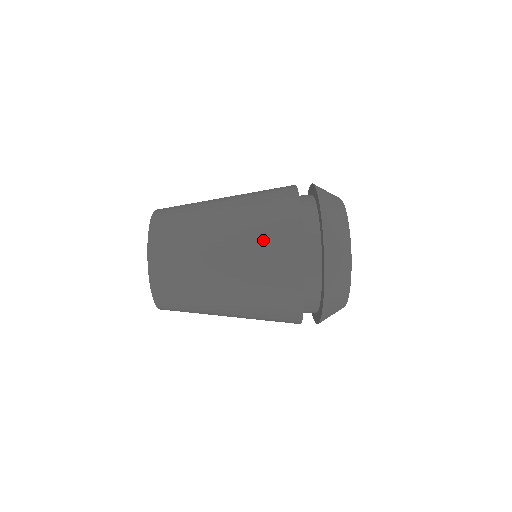
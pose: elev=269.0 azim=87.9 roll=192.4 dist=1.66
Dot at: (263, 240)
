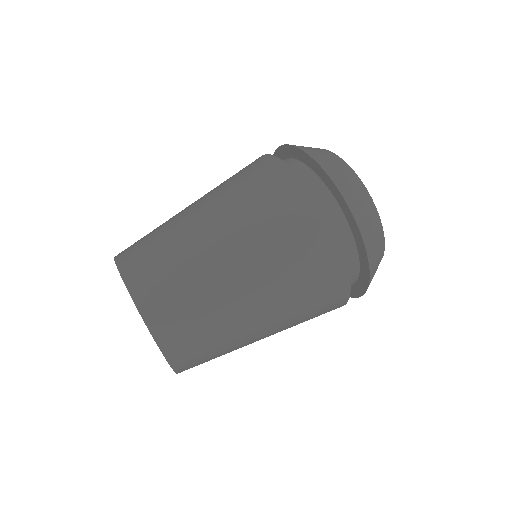
Dot at: (284, 245)
